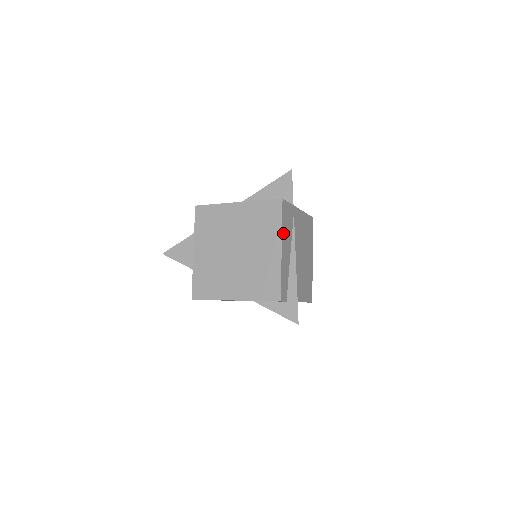
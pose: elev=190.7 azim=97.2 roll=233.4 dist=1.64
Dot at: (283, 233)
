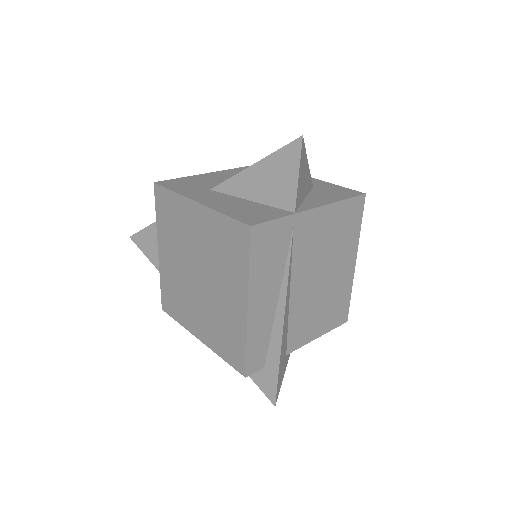
Dot at: (253, 280)
